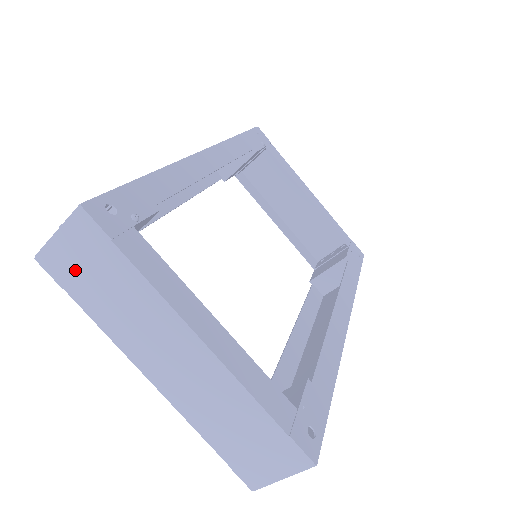
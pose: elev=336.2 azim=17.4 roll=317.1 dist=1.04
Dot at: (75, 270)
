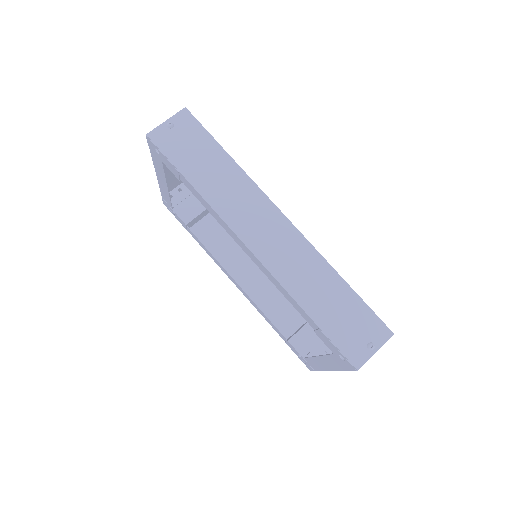
Dot at: occluded
